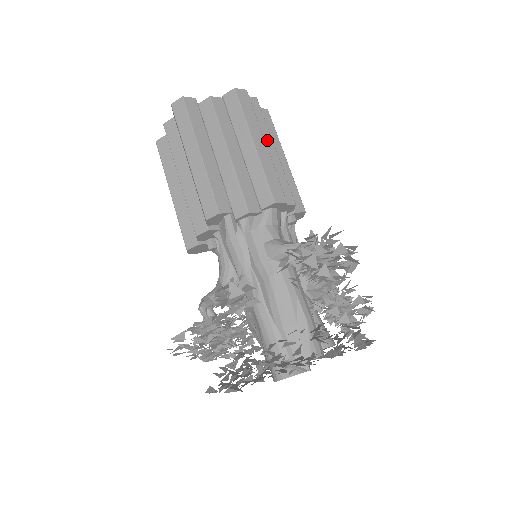
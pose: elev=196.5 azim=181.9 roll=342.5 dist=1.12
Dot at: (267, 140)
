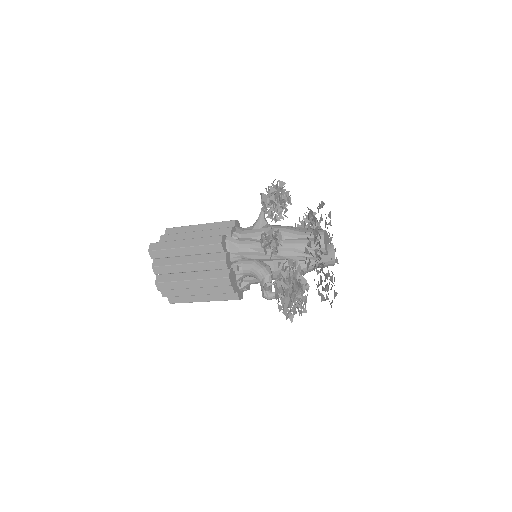
Dot at: occluded
